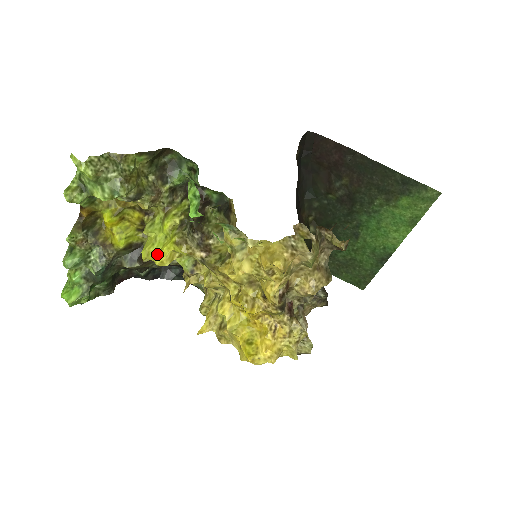
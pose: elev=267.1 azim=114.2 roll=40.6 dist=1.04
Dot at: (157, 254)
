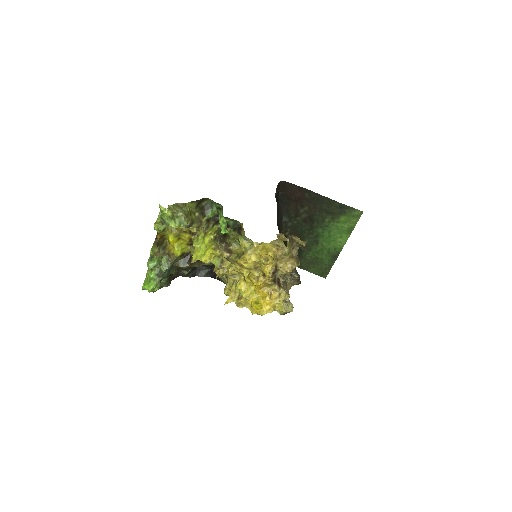
Dot at: (202, 256)
